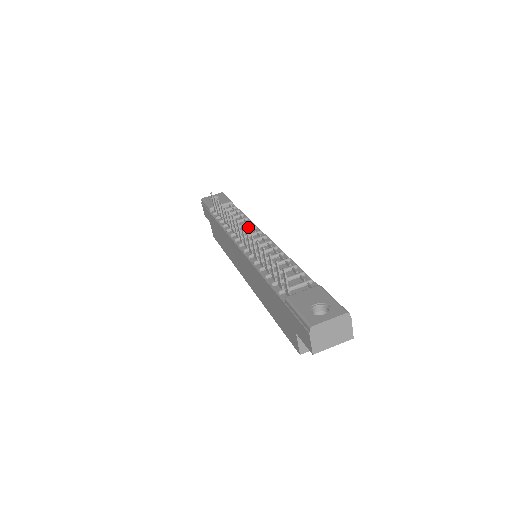
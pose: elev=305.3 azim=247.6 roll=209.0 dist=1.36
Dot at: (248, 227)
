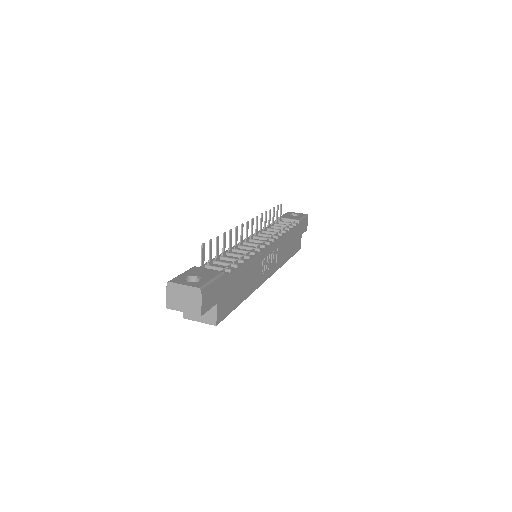
Dot at: occluded
